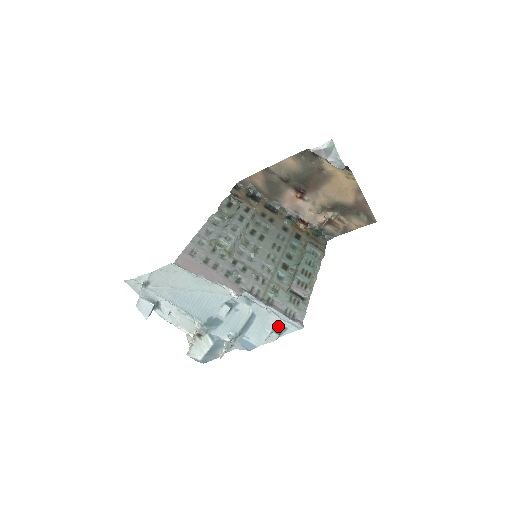
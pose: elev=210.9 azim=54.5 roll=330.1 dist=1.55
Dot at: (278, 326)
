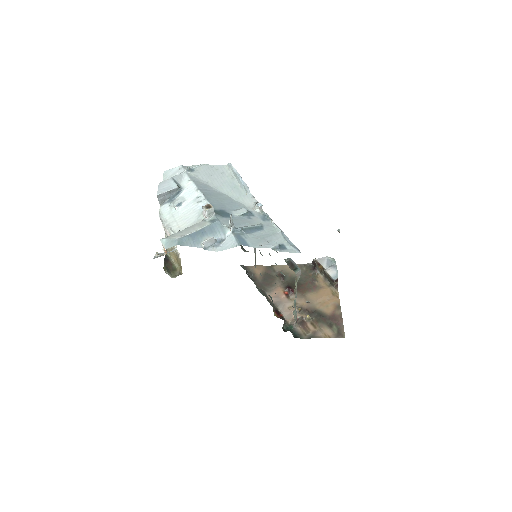
Dot at: (279, 244)
